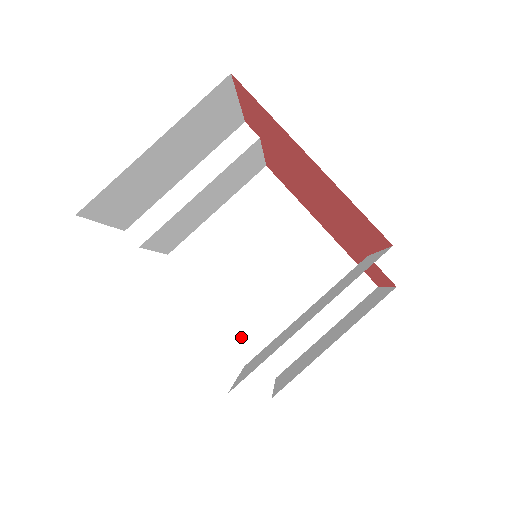
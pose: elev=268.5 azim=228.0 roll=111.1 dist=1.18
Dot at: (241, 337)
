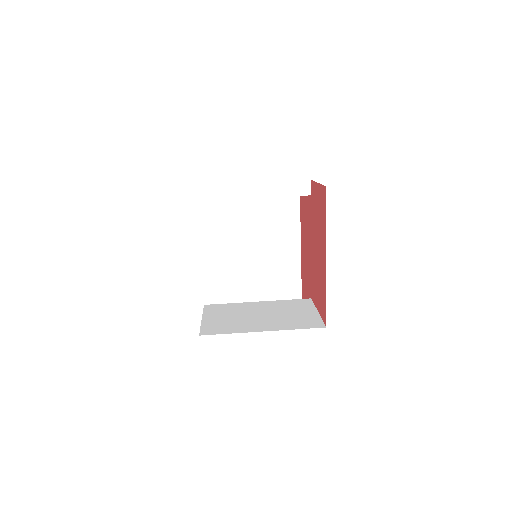
Dot at: (207, 273)
